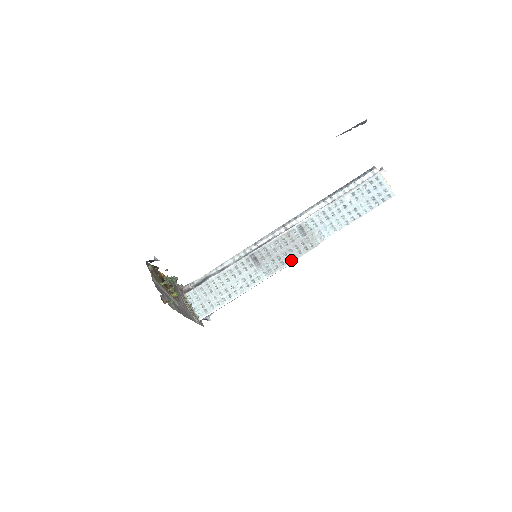
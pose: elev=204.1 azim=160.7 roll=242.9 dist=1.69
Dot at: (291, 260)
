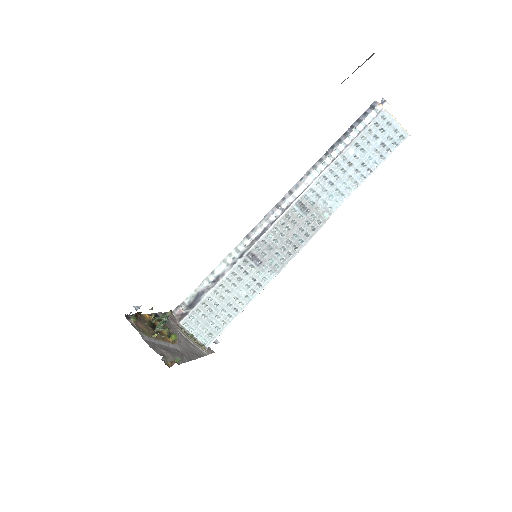
Dot at: (298, 247)
